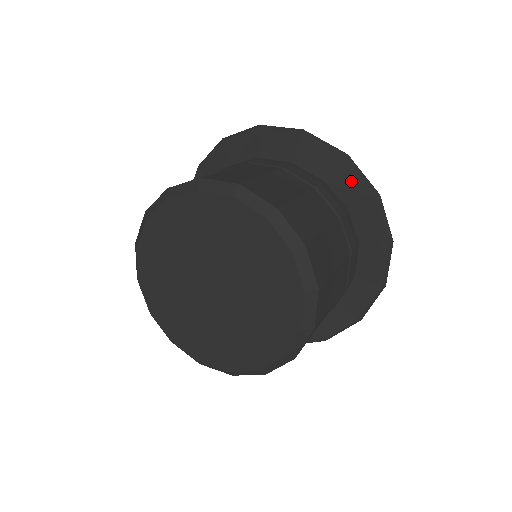
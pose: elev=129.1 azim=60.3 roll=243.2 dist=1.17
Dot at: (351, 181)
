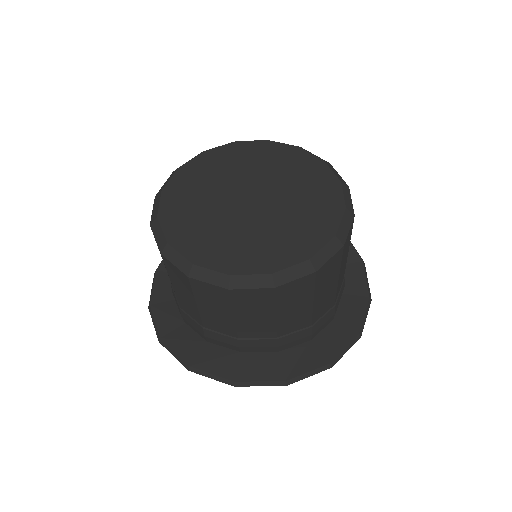
Dot at: occluded
